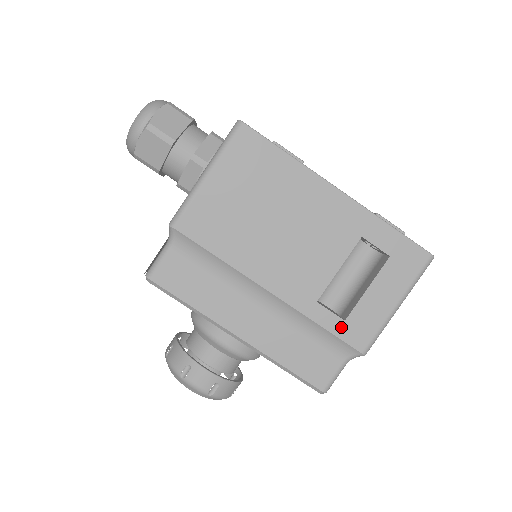
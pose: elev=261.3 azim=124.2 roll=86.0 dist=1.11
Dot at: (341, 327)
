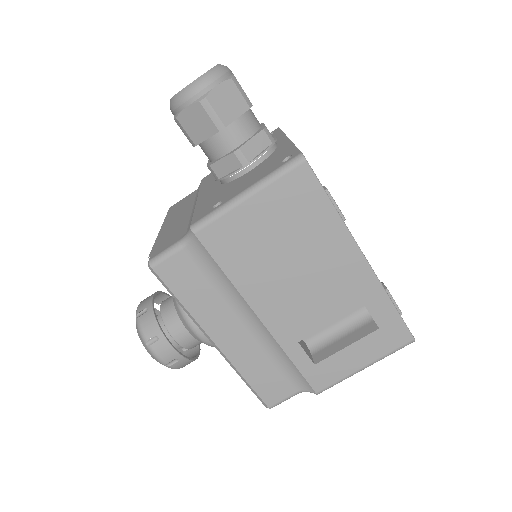
Dot at: (309, 368)
